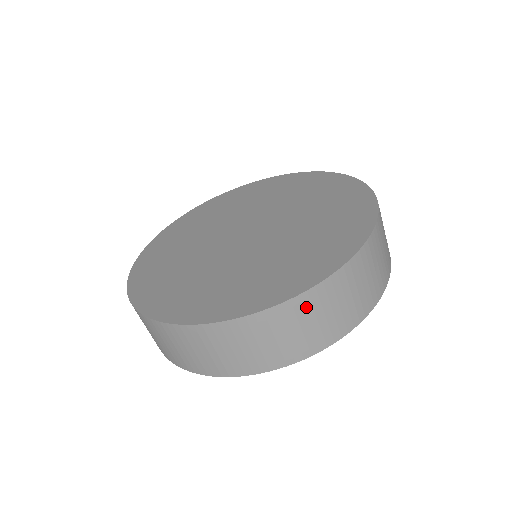
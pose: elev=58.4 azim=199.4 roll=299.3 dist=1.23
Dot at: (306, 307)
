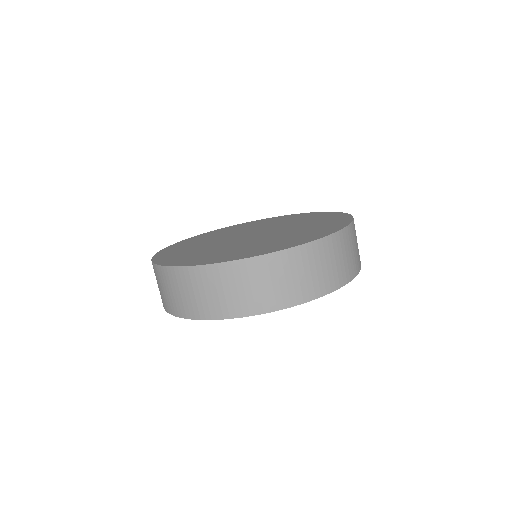
Dot at: (315, 254)
